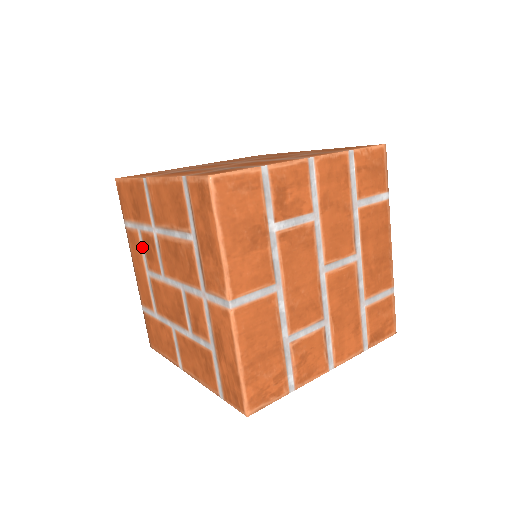
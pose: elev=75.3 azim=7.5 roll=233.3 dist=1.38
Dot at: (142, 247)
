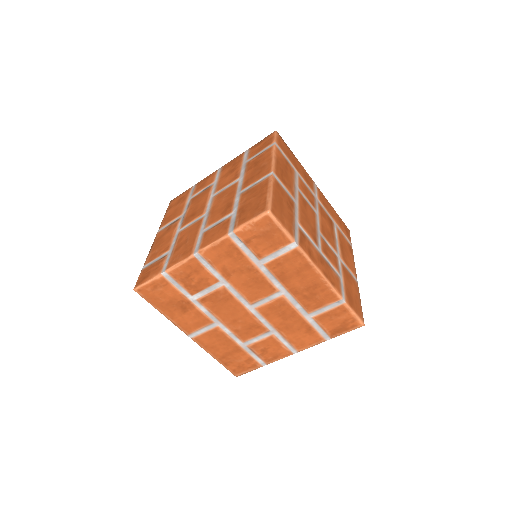
Dot at: occluded
